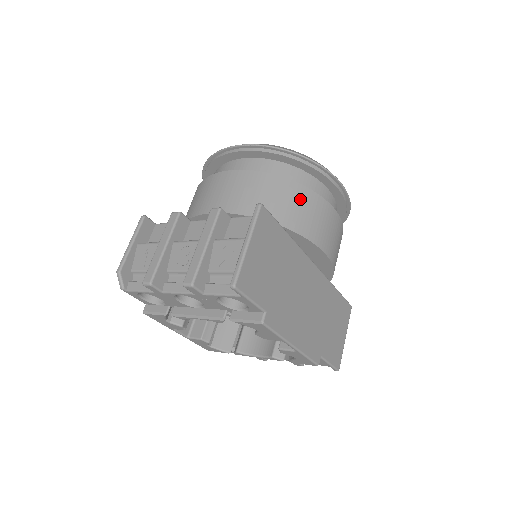
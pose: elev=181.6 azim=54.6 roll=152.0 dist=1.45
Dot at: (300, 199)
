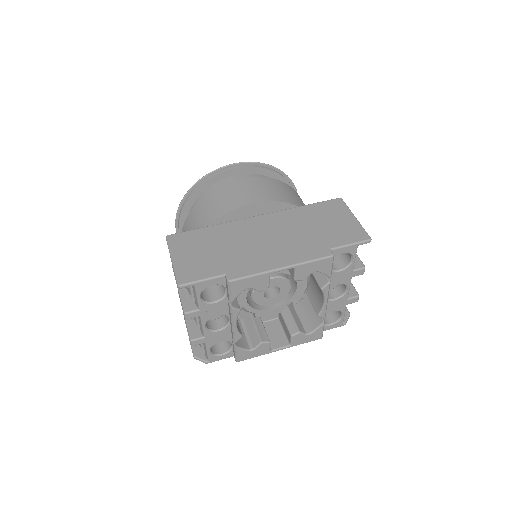
Dot at: (207, 204)
